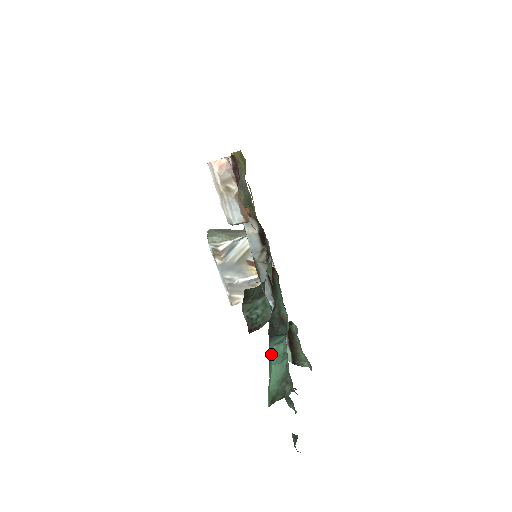
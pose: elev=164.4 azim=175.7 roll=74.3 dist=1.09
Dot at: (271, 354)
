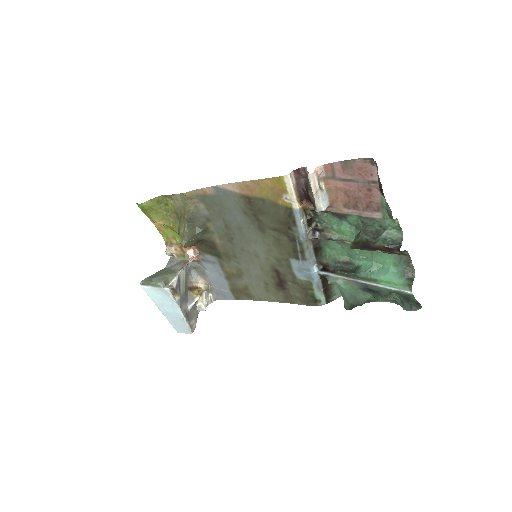
Dot at: (372, 276)
